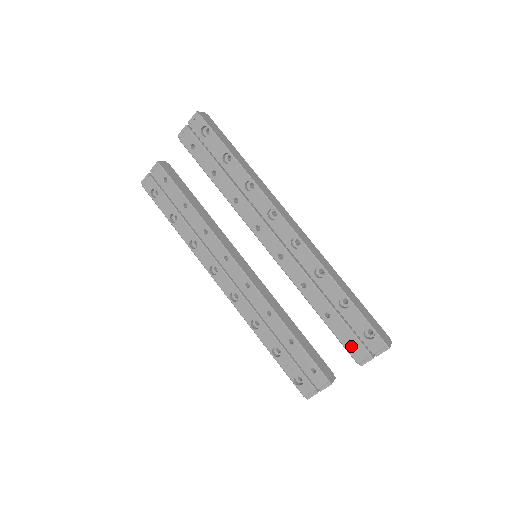
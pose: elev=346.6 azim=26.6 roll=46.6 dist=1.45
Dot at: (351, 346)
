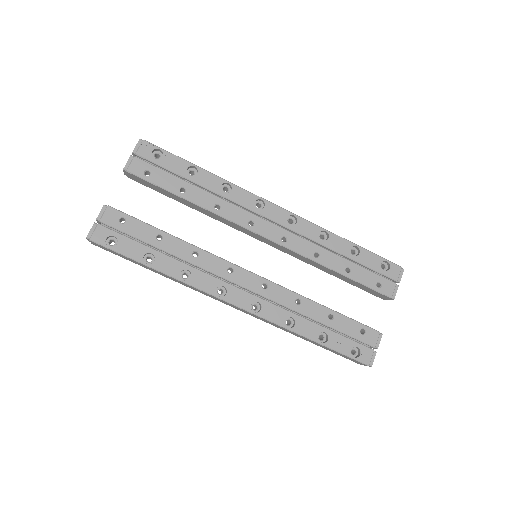
Dot at: (377, 287)
